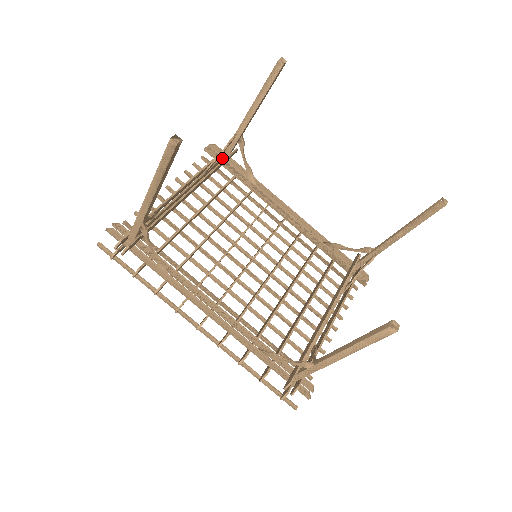
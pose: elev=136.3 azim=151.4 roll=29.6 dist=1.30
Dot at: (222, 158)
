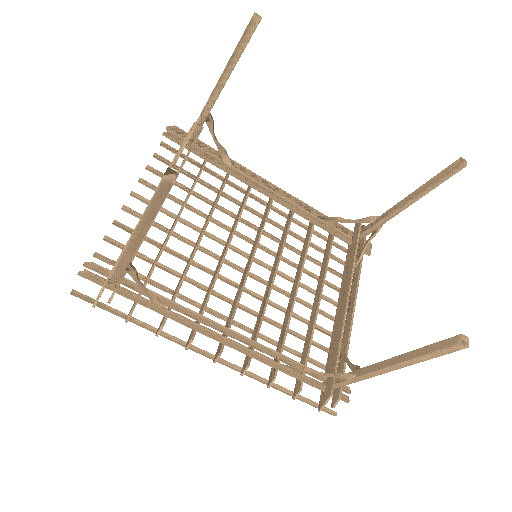
Dot at: occluded
